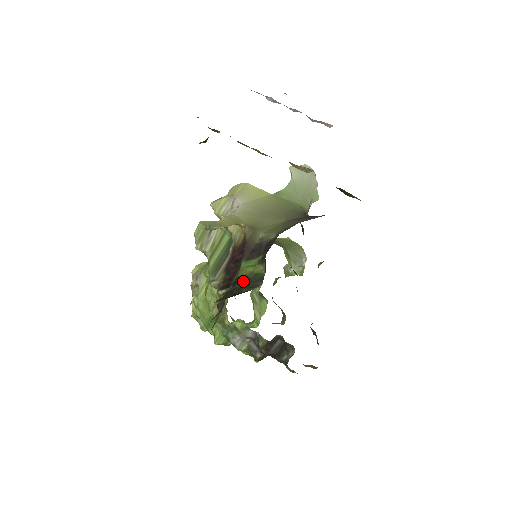
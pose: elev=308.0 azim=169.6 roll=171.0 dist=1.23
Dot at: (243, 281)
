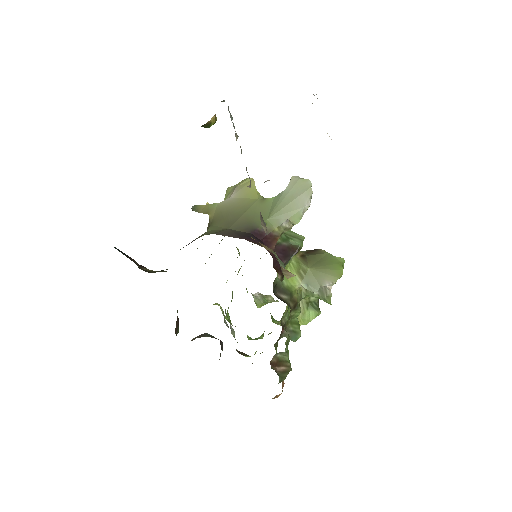
Dot at: occluded
